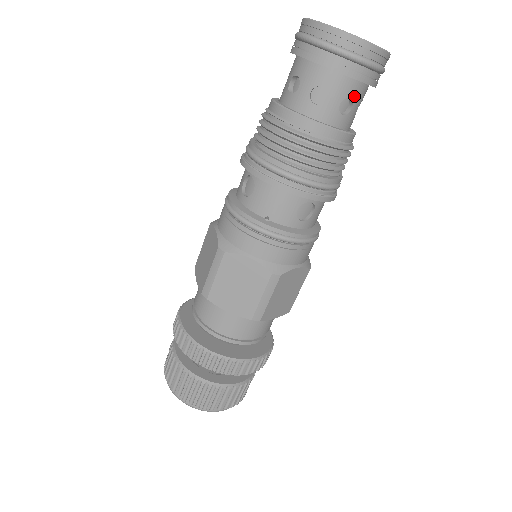
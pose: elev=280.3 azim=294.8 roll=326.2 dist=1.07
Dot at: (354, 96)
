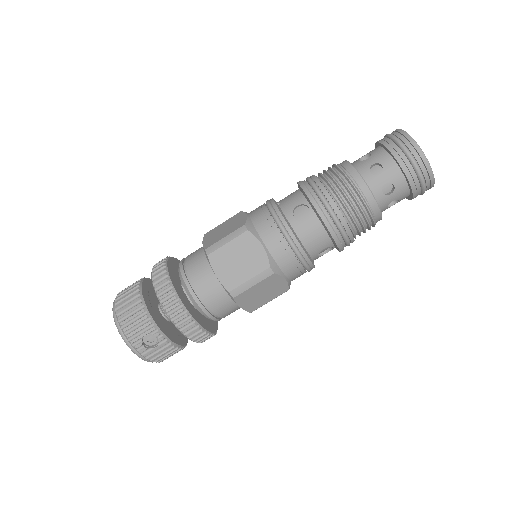
Dot at: (386, 167)
